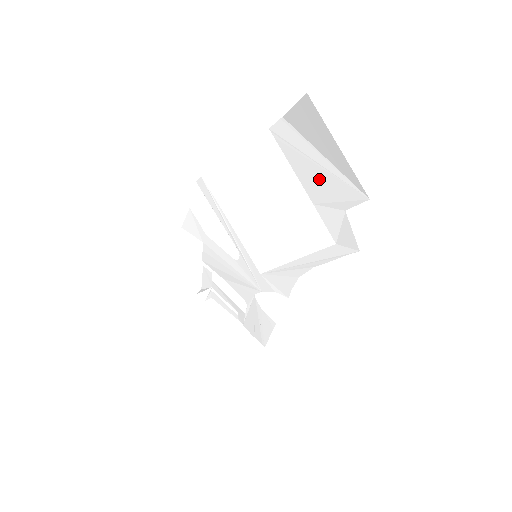
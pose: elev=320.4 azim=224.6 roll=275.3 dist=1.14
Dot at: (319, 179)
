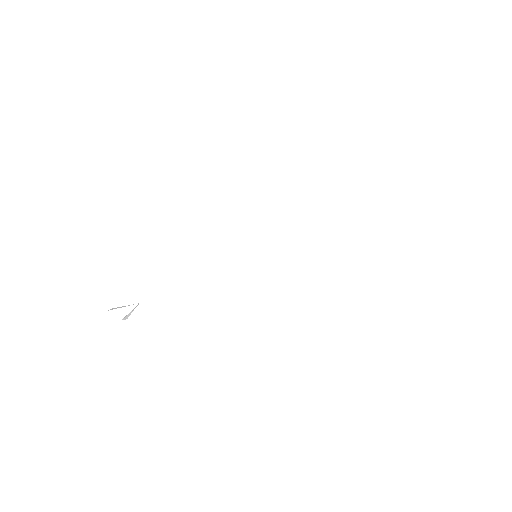
Dot at: (357, 196)
